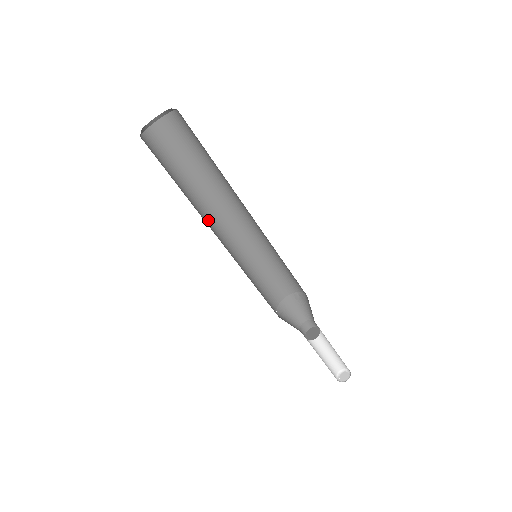
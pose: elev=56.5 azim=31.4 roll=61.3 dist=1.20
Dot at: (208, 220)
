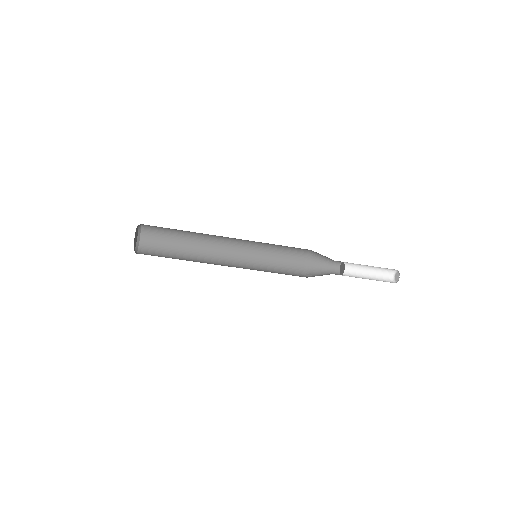
Dot at: (214, 244)
